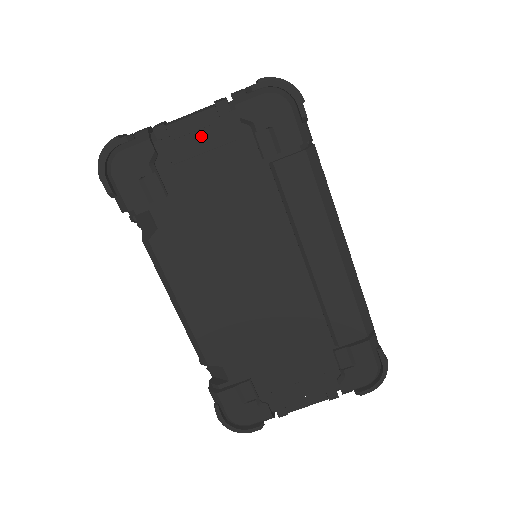
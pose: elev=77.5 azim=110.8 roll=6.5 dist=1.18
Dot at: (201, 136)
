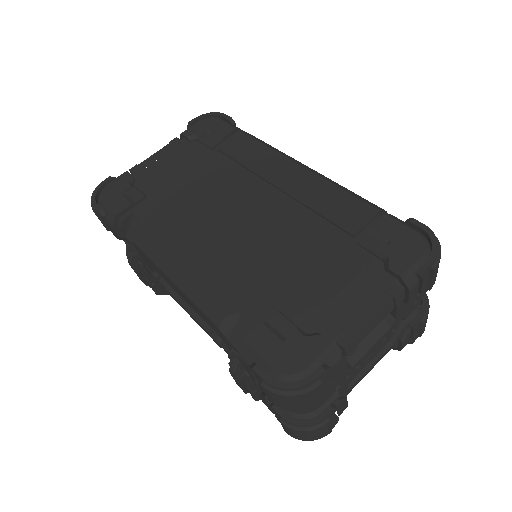
Dot at: (164, 159)
